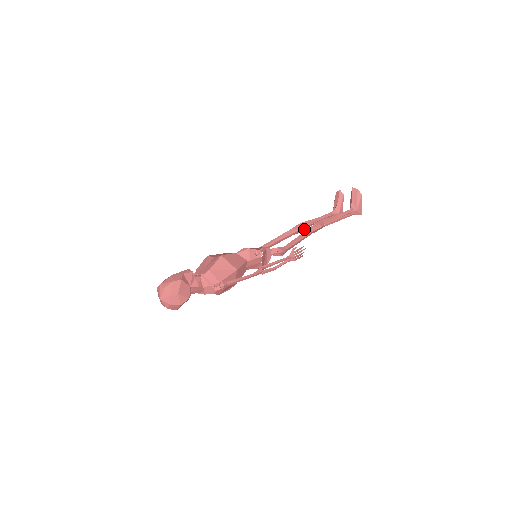
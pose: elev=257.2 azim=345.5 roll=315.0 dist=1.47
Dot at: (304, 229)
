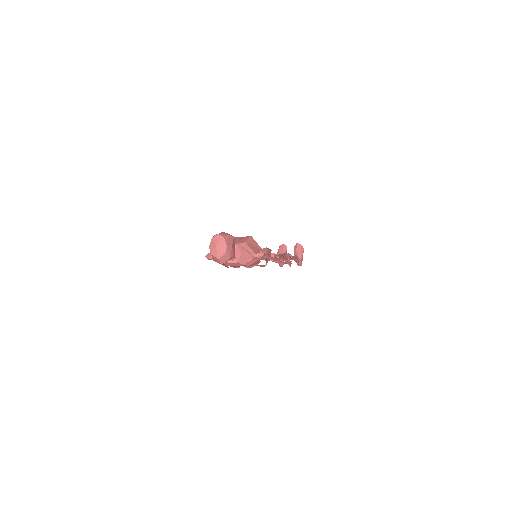
Dot at: occluded
